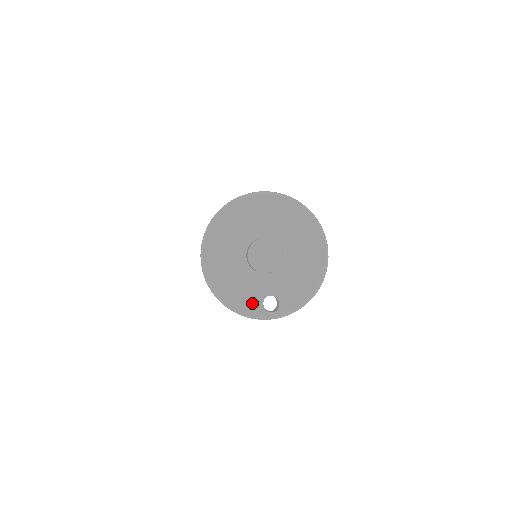
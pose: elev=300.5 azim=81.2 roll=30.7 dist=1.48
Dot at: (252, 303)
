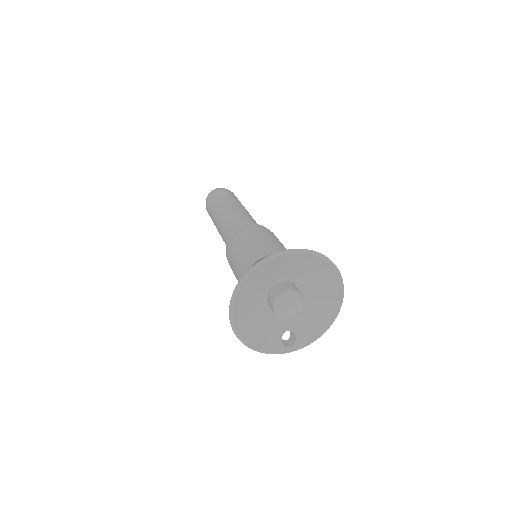
Dot at: (272, 341)
